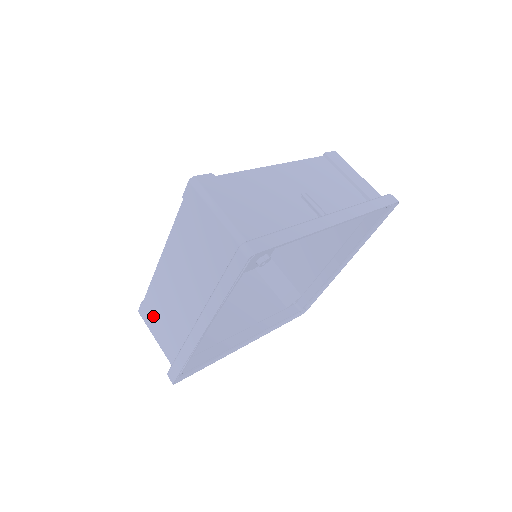
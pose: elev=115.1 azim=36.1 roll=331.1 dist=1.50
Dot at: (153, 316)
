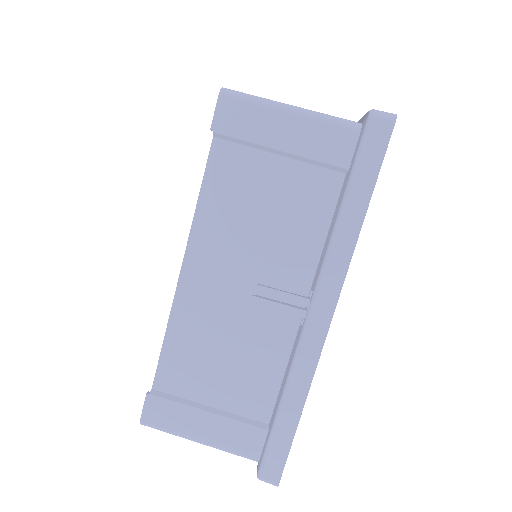
Dot at: occluded
